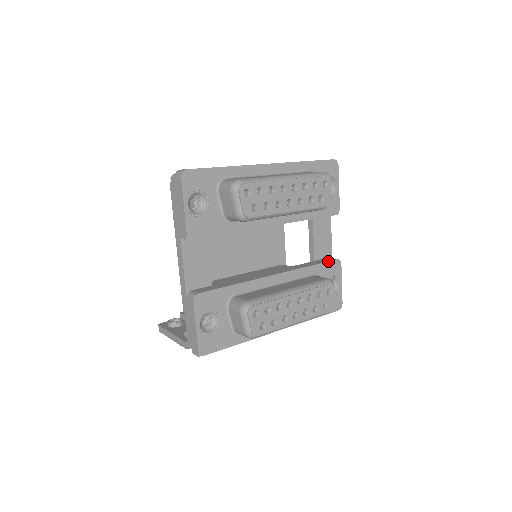
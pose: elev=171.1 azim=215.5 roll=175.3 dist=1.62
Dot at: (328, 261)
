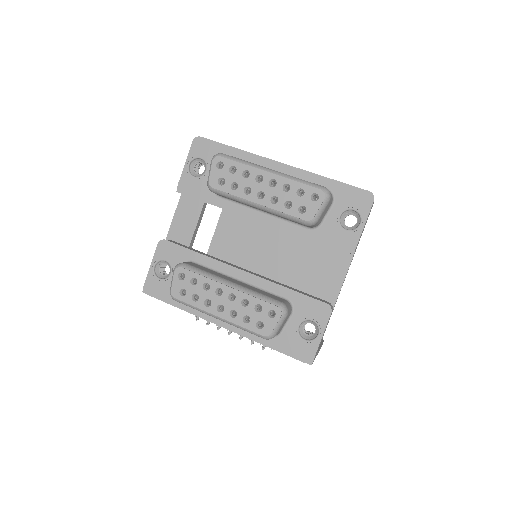
Dot at: (314, 298)
